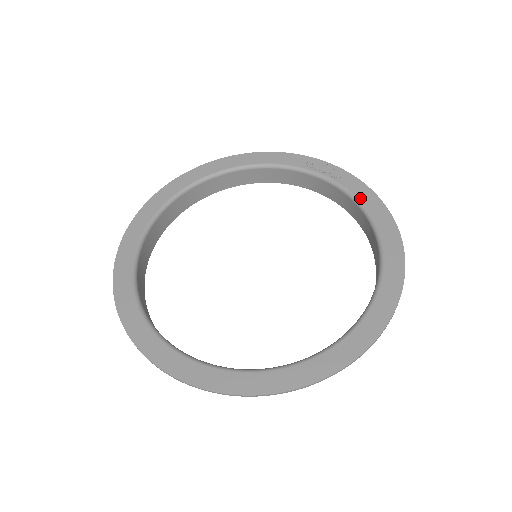
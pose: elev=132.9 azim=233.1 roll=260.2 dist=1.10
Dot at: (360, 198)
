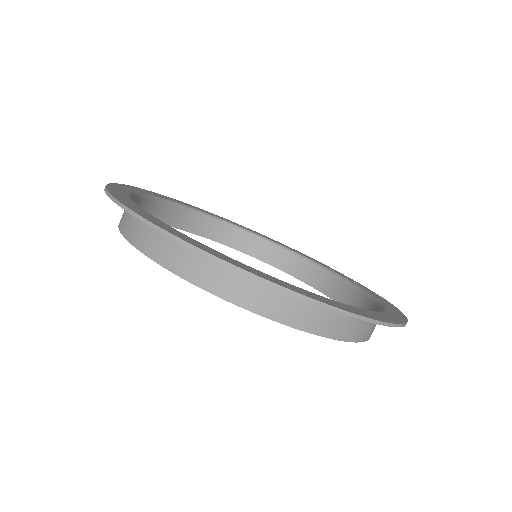
Dot at: (371, 293)
